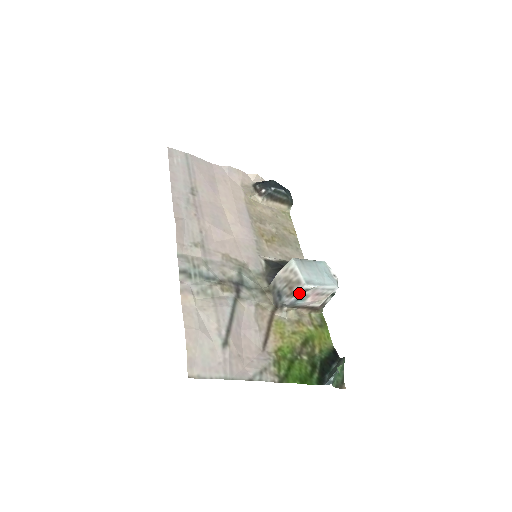
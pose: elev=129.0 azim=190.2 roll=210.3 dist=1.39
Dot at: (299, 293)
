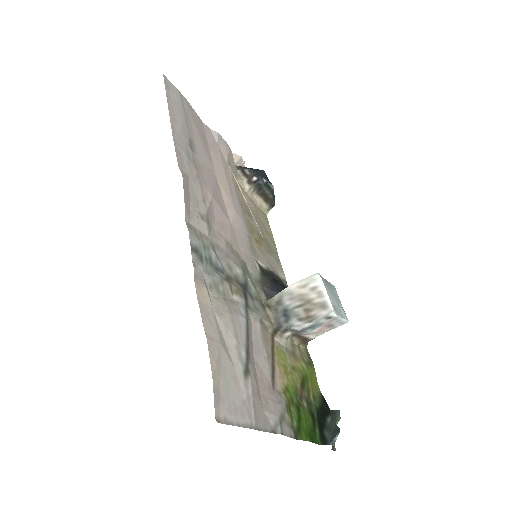
Dot at: (319, 319)
